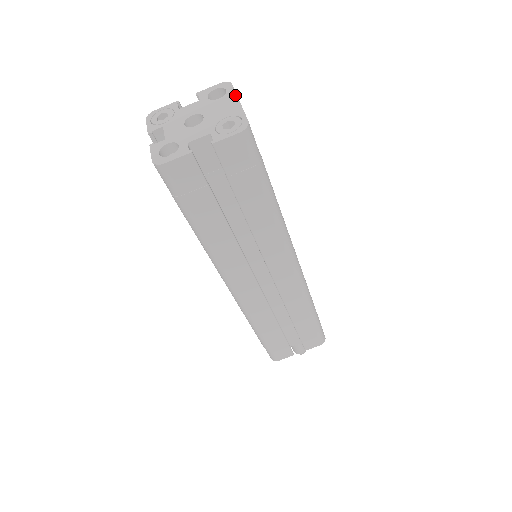
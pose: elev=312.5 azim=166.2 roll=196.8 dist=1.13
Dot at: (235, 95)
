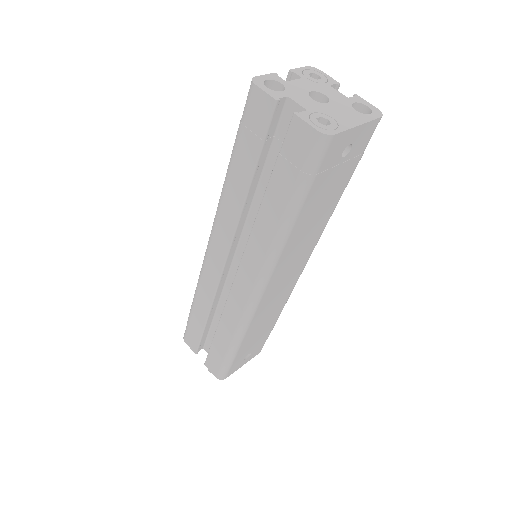
Dot at: (366, 121)
